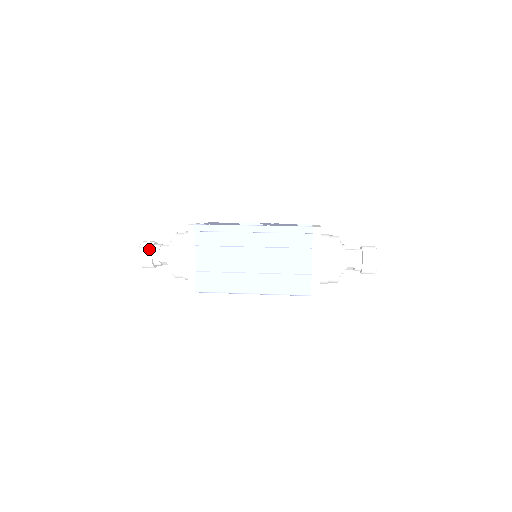
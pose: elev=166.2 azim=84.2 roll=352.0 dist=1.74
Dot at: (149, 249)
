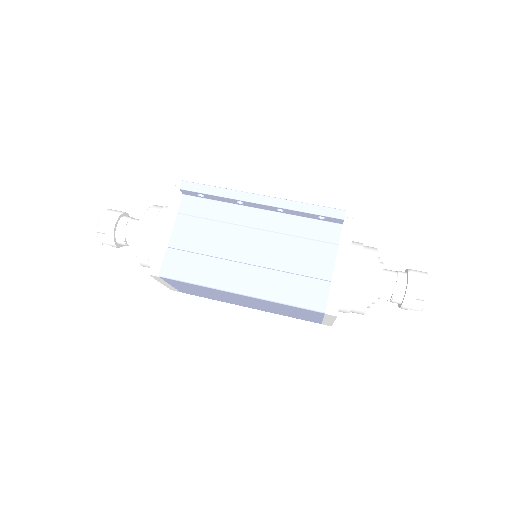
Dot at: (115, 215)
